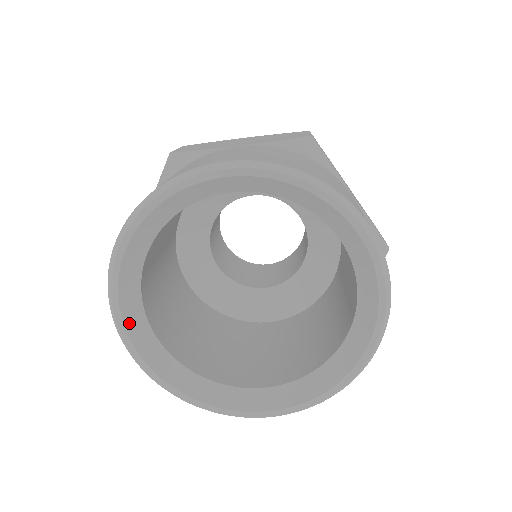
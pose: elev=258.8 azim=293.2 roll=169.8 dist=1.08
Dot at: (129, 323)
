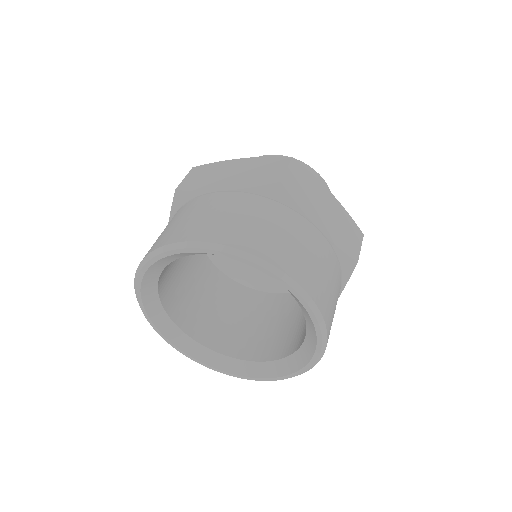
Dot at: (154, 266)
